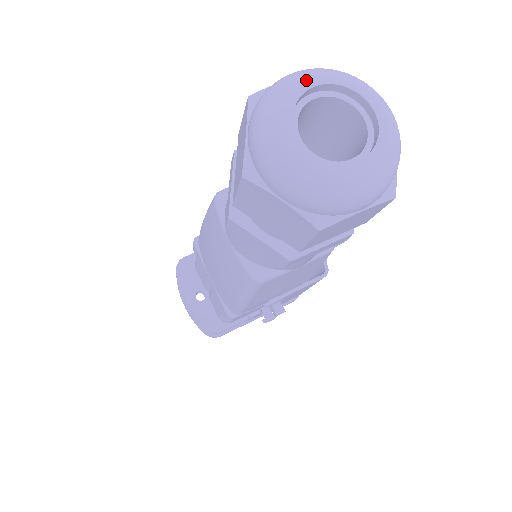
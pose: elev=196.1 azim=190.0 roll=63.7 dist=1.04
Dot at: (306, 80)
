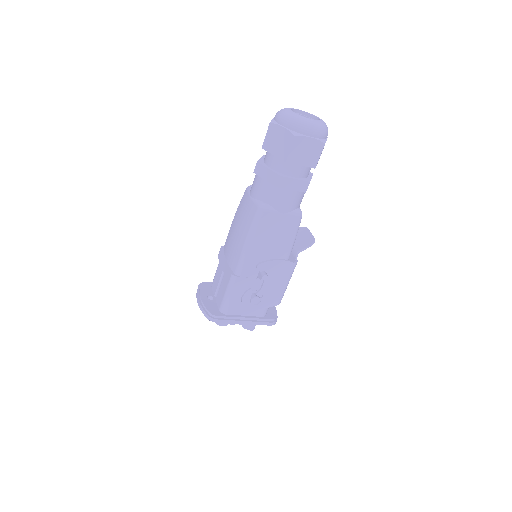
Dot at: (297, 109)
